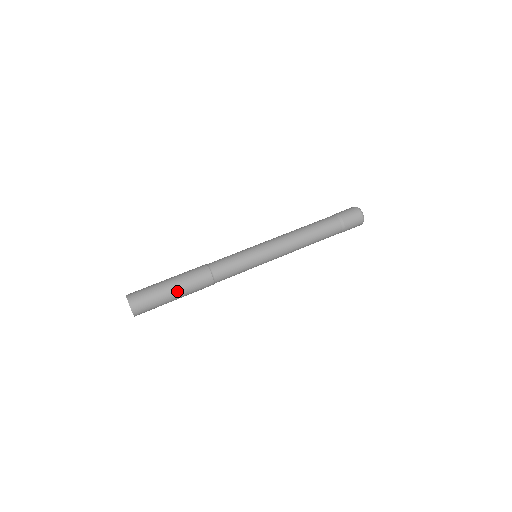
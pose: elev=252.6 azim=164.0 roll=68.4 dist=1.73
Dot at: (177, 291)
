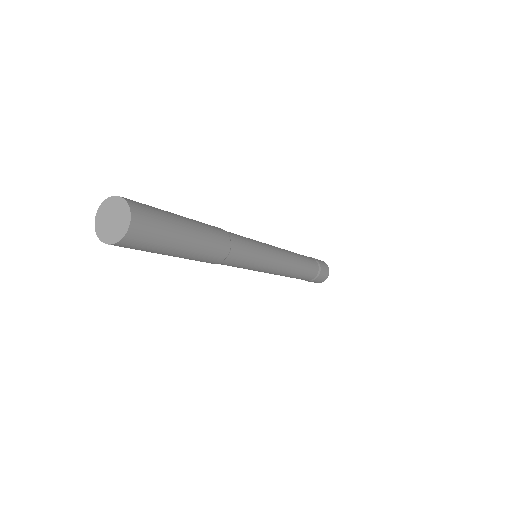
Dot at: (191, 244)
